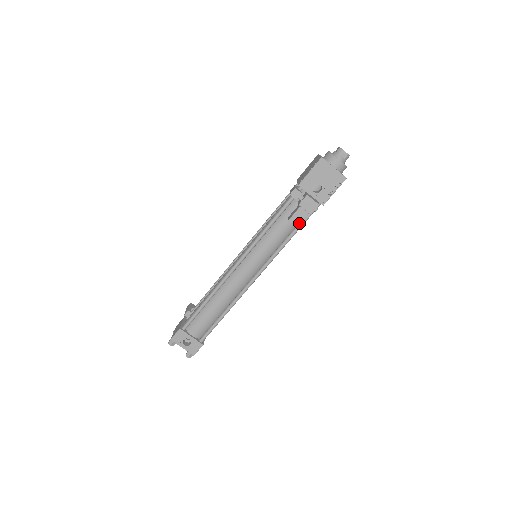
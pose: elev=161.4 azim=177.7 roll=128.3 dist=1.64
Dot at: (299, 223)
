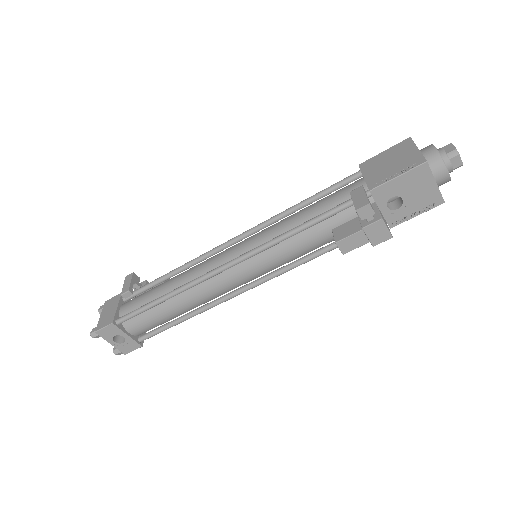
Dot at: (349, 251)
